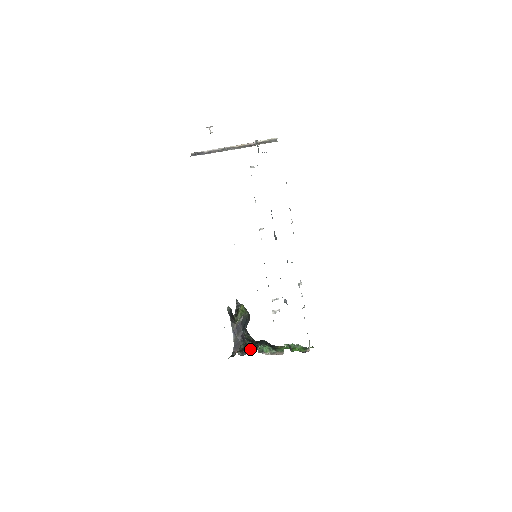
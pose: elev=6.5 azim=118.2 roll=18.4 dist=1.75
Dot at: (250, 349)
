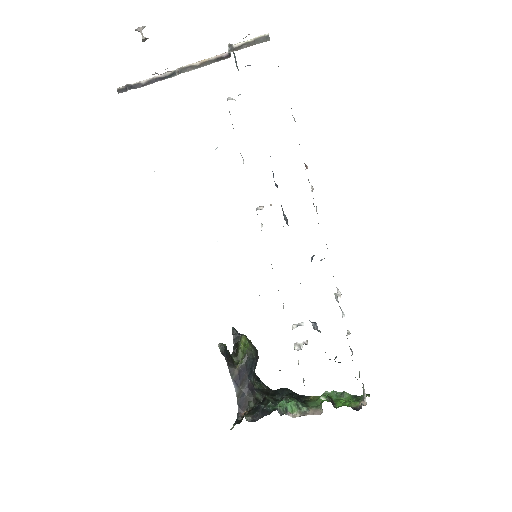
Dot at: (265, 409)
